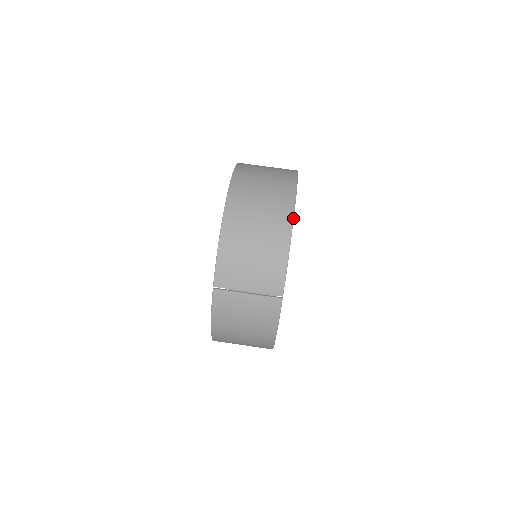
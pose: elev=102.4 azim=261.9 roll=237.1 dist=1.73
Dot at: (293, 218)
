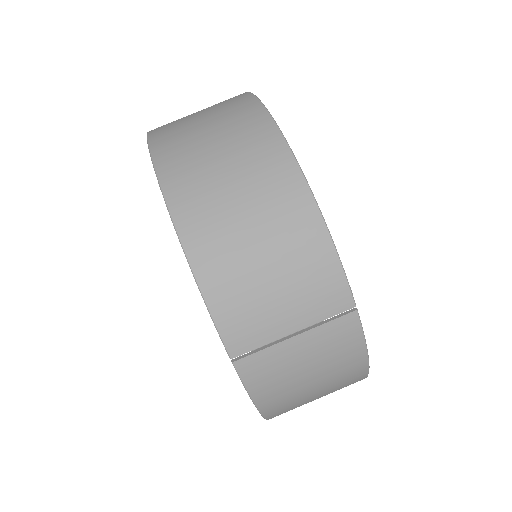
Dot at: (297, 164)
